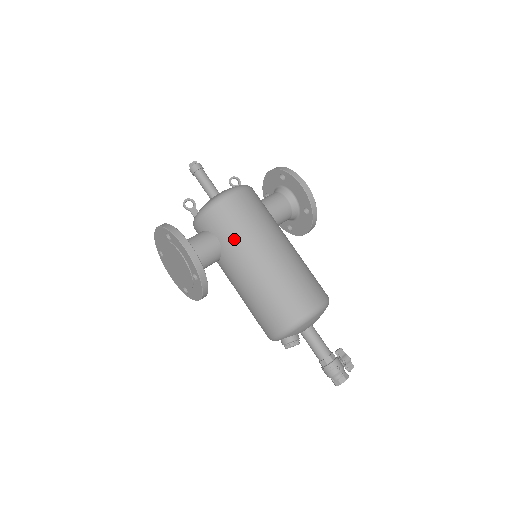
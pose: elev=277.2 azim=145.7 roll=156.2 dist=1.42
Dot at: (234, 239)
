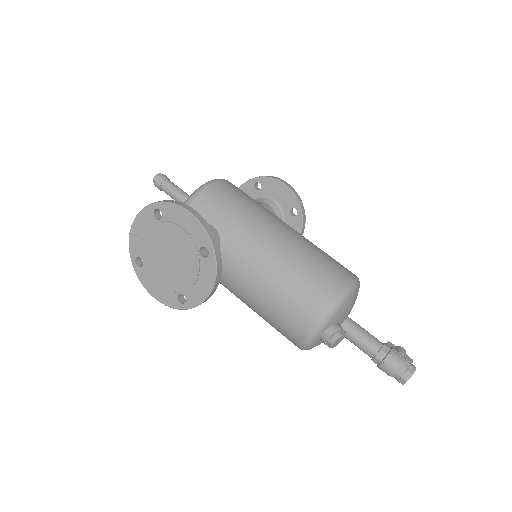
Dot at: (235, 221)
